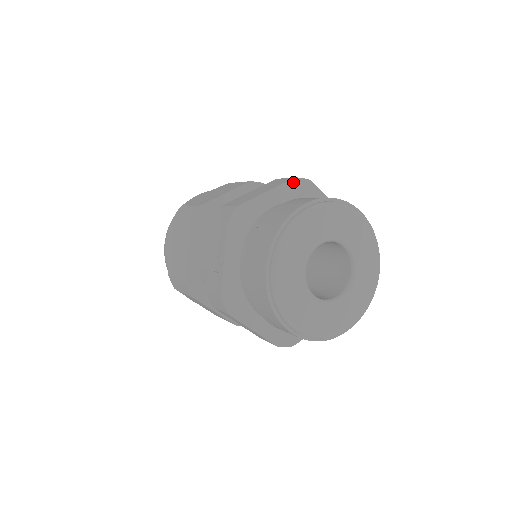
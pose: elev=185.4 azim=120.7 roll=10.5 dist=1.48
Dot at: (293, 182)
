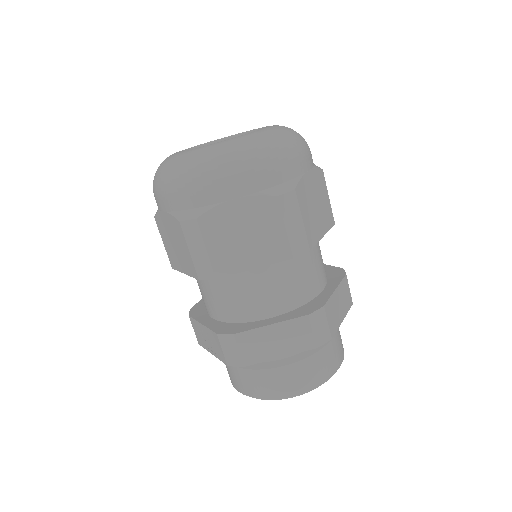
Dot at: (312, 347)
